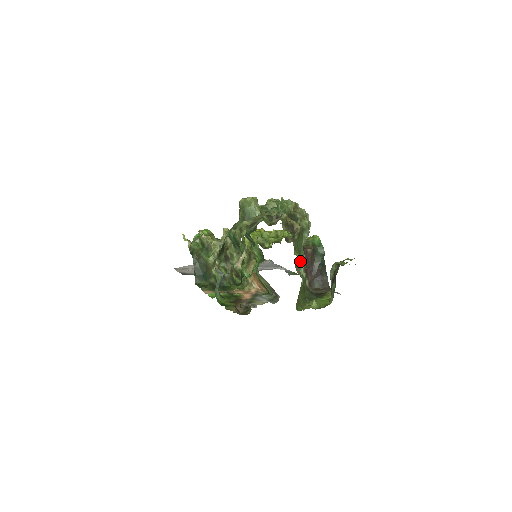
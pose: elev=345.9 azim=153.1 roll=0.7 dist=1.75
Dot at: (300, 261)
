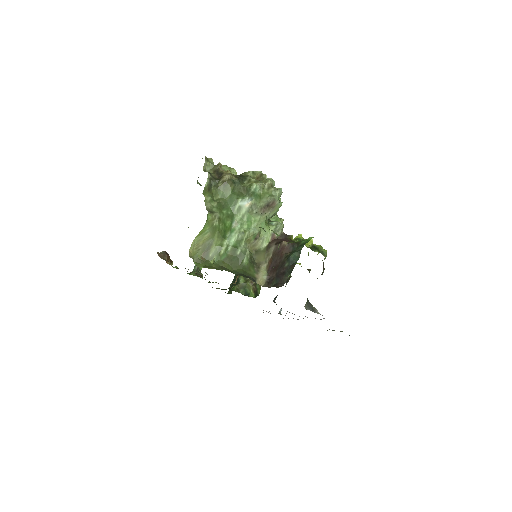
Dot at: (207, 202)
